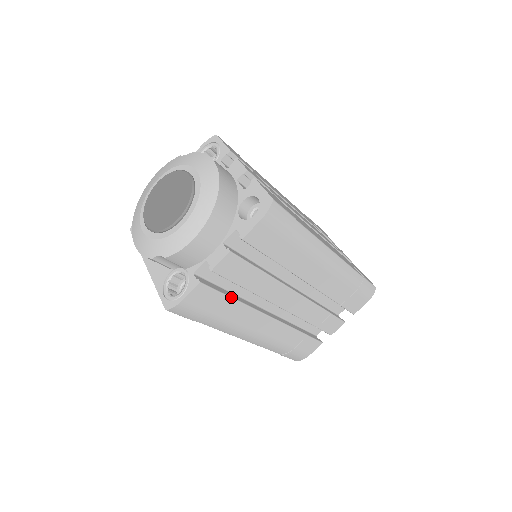
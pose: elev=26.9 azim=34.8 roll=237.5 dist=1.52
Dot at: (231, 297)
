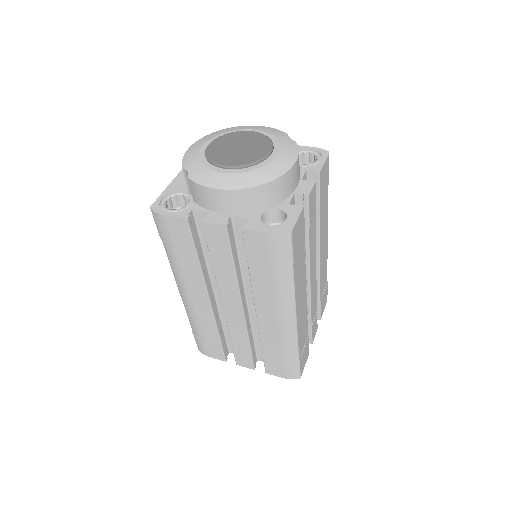
Dot at: (197, 254)
